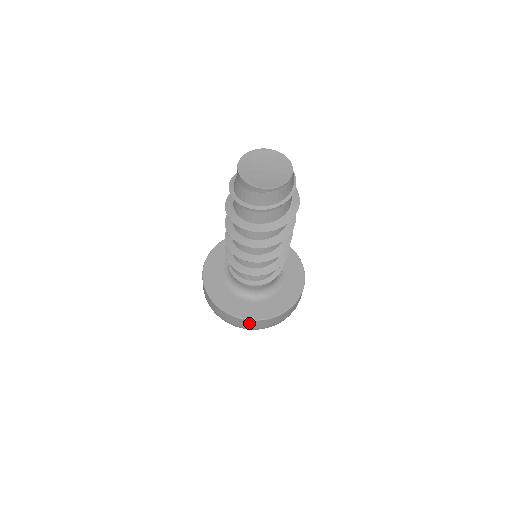
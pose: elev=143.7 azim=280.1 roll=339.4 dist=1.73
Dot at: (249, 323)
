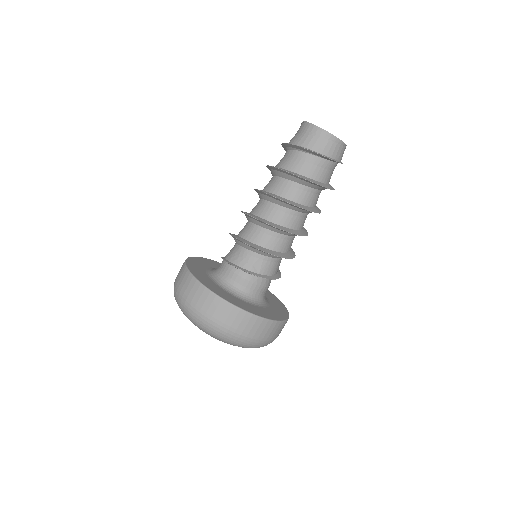
Dot at: (252, 323)
